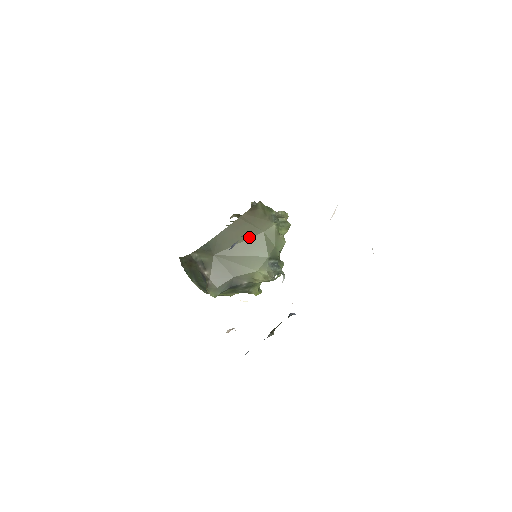
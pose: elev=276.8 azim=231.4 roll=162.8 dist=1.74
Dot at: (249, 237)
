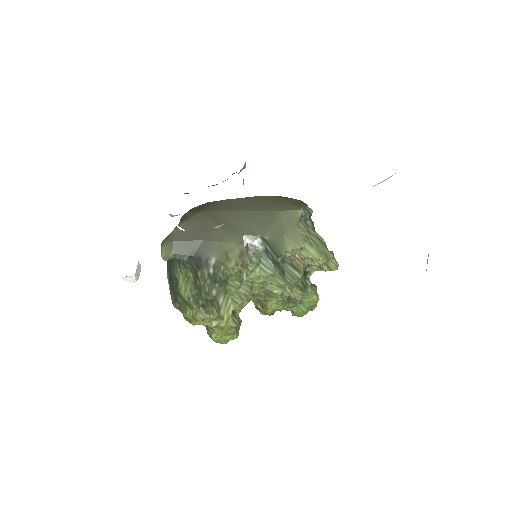
Dot at: (258, 210)
